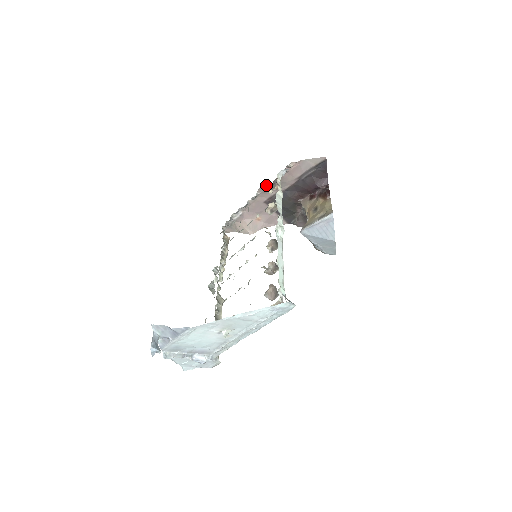
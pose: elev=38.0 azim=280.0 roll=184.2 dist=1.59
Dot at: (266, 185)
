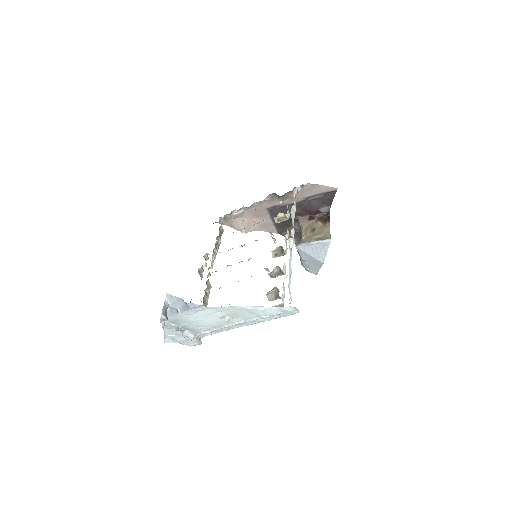
Dot at: (276, 194)
